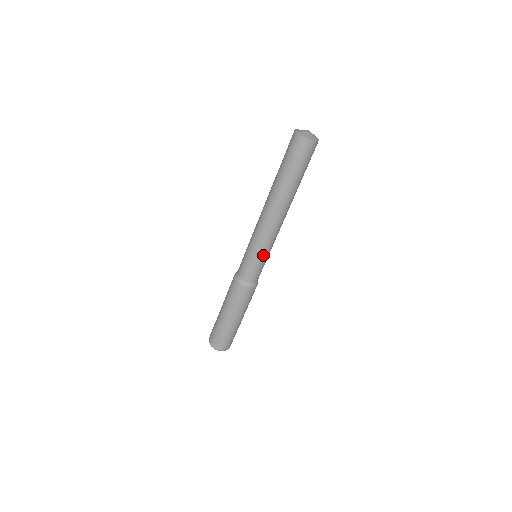
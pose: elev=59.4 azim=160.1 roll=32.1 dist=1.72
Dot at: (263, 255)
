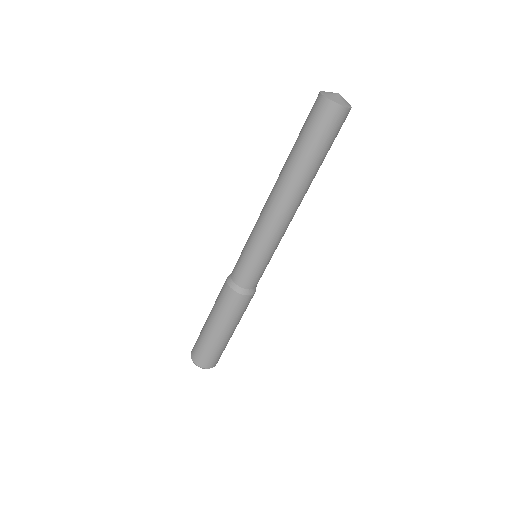
Dot at: (259, 254)
